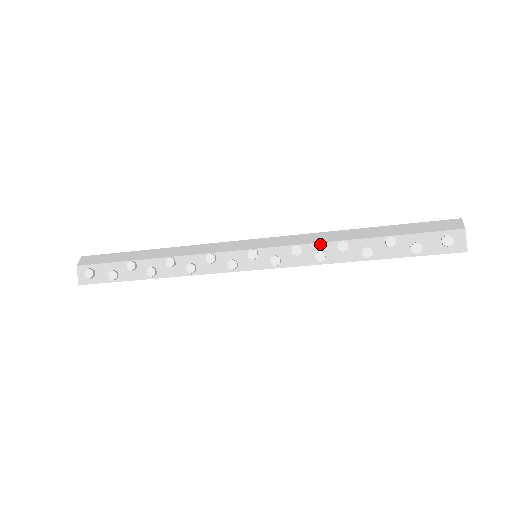
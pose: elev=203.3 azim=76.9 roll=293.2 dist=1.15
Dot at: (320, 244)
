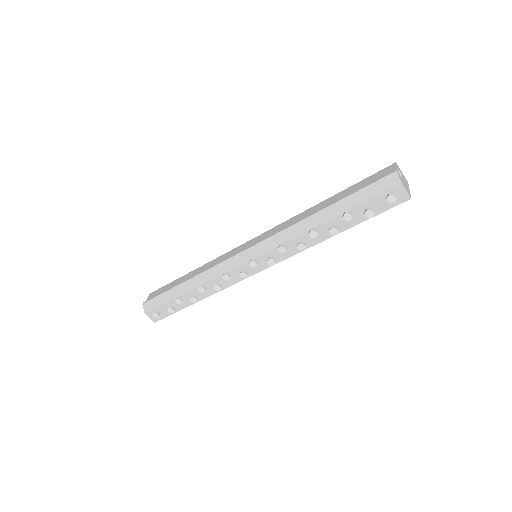
Dot at: (296, 238)
